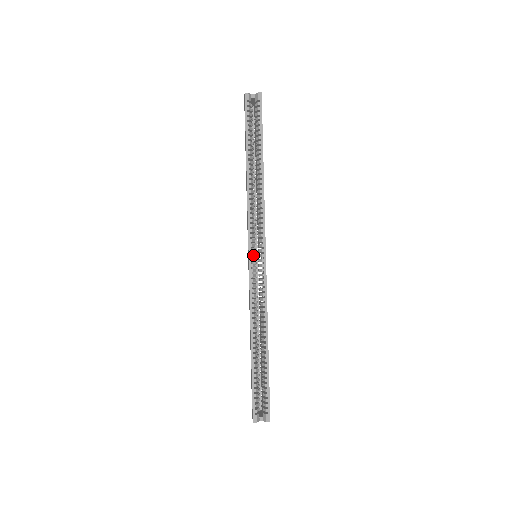
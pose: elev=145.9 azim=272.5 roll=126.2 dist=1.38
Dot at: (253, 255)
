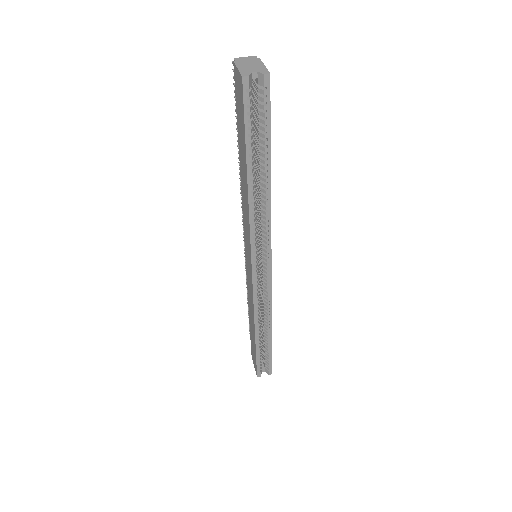
Dot at: (257, 270)
